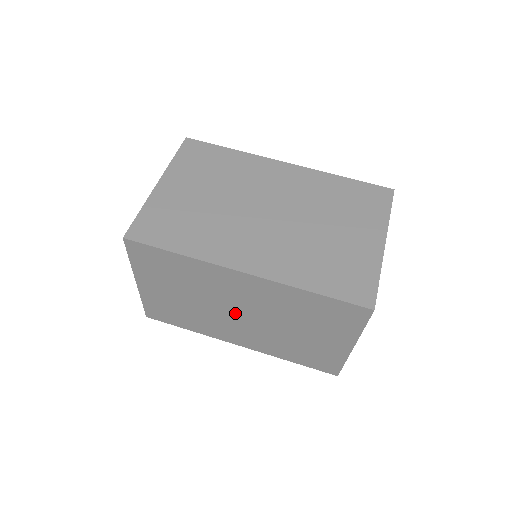
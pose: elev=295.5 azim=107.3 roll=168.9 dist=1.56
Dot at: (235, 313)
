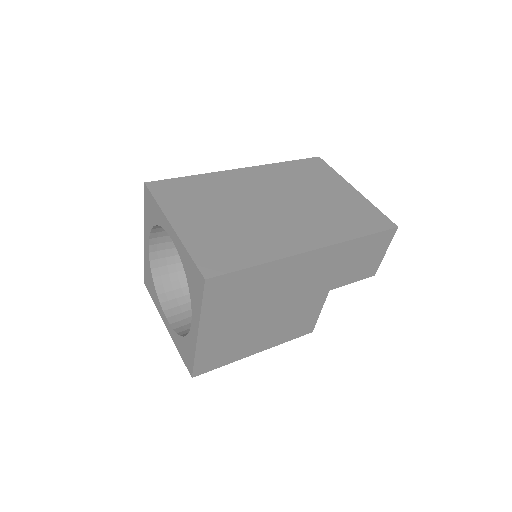
Dot at: (270, 207)
